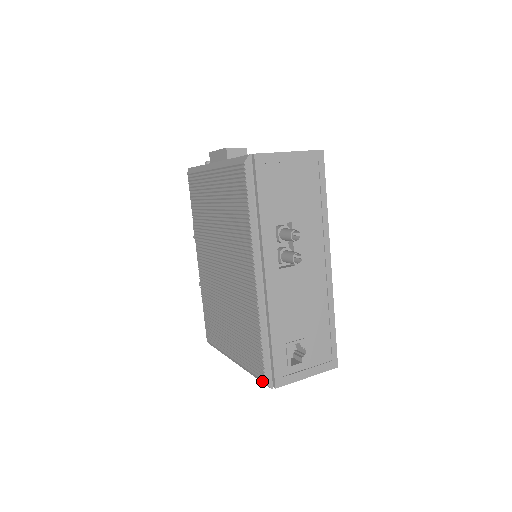
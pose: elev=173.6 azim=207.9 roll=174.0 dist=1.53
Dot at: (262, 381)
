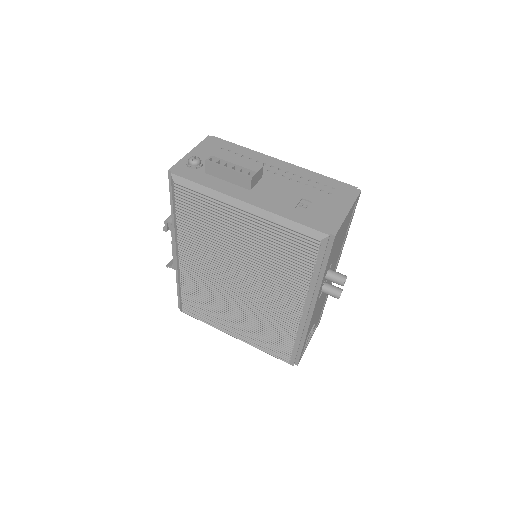
Dot at: occluded
